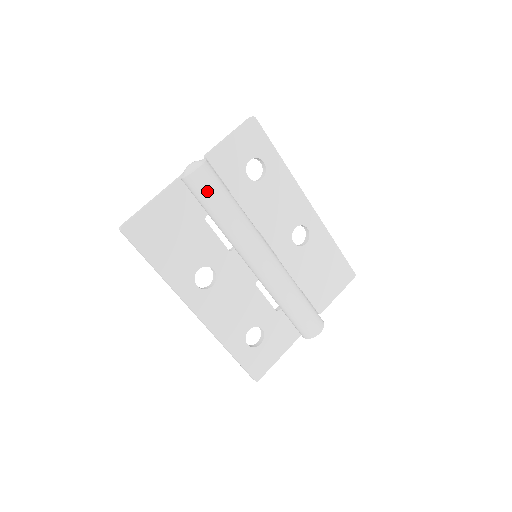
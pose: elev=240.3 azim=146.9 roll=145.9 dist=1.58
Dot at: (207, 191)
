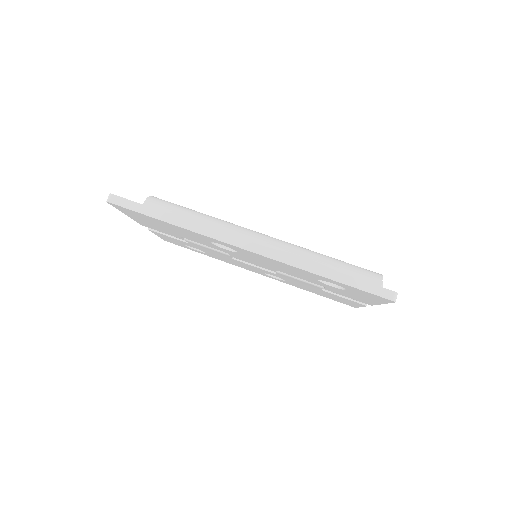
Dot at: (170, 203)
